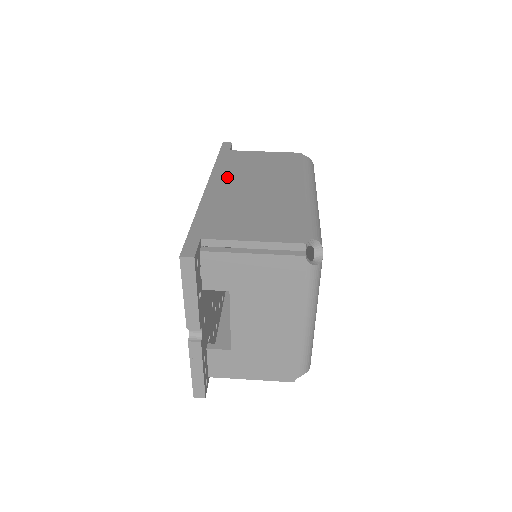
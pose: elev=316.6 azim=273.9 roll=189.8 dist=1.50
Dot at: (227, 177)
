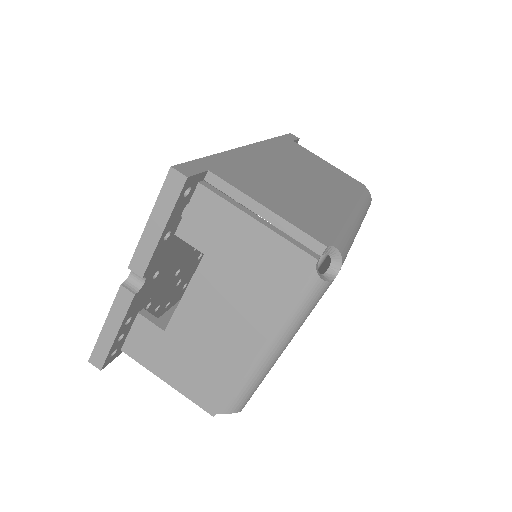
Dot at: (276, 153)
